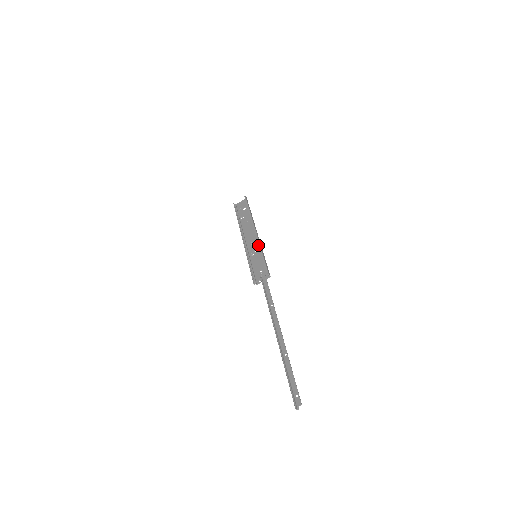
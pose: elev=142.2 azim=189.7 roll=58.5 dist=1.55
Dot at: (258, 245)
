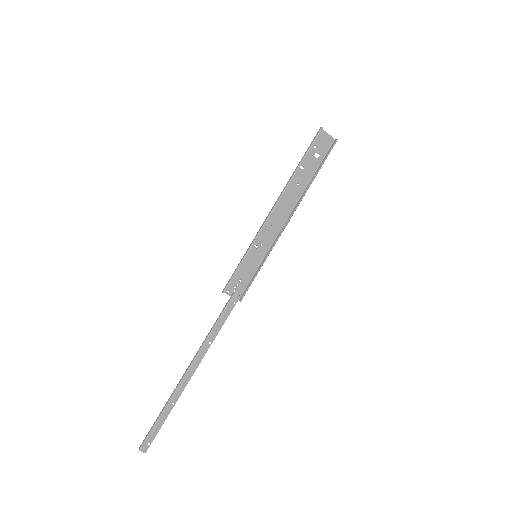
Dot at: (271, 242)
